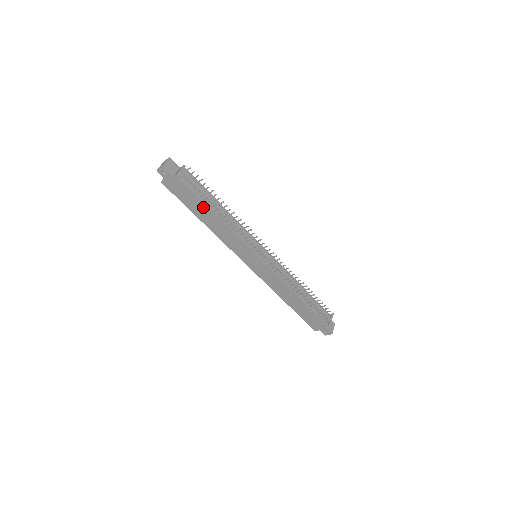
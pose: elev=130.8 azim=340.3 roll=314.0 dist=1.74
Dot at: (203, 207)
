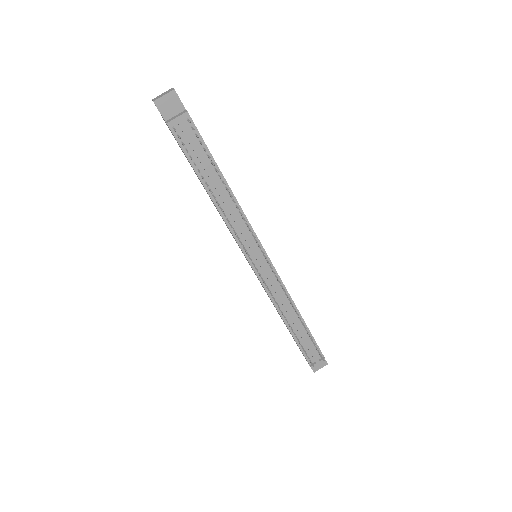
Dot at: occluded
